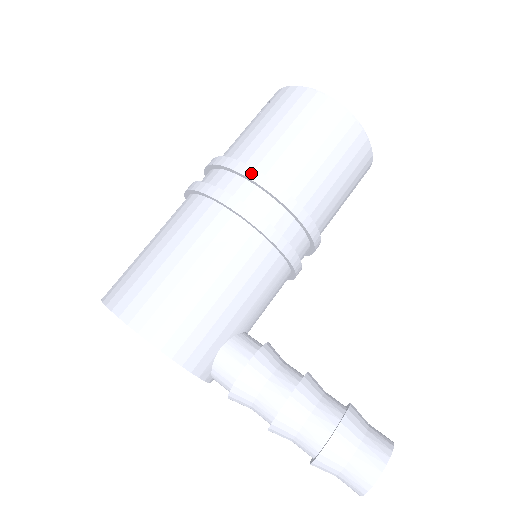
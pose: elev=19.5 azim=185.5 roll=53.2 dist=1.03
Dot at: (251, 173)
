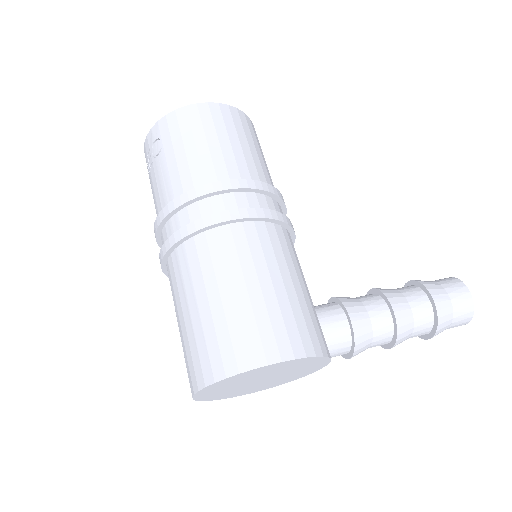
Dot at: (223, 185)
